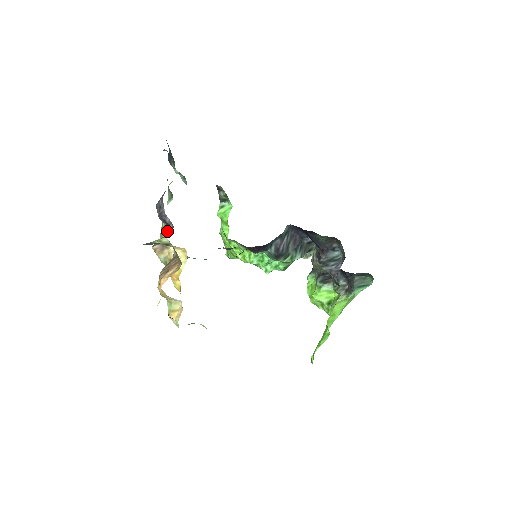
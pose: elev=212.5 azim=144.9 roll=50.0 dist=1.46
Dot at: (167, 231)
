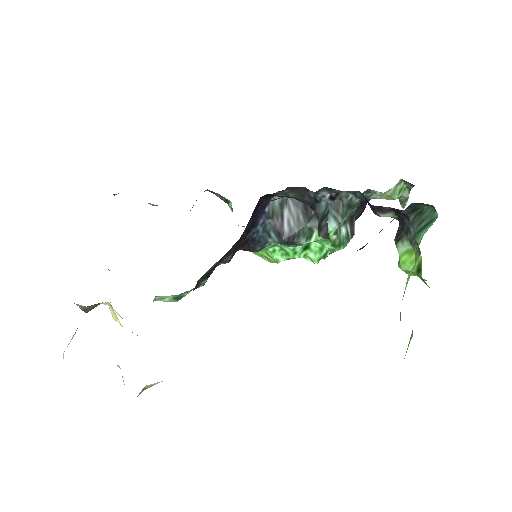
Dot at: occluded
